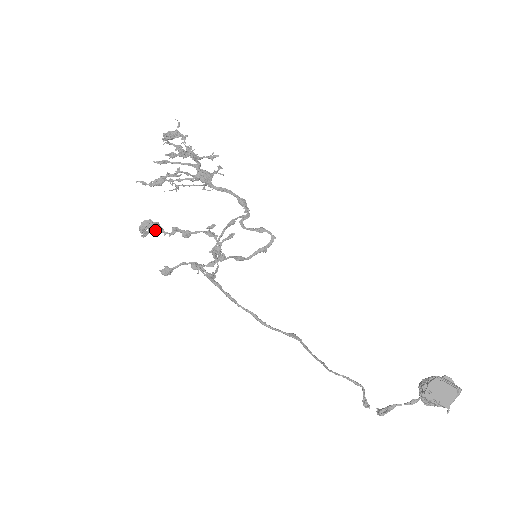
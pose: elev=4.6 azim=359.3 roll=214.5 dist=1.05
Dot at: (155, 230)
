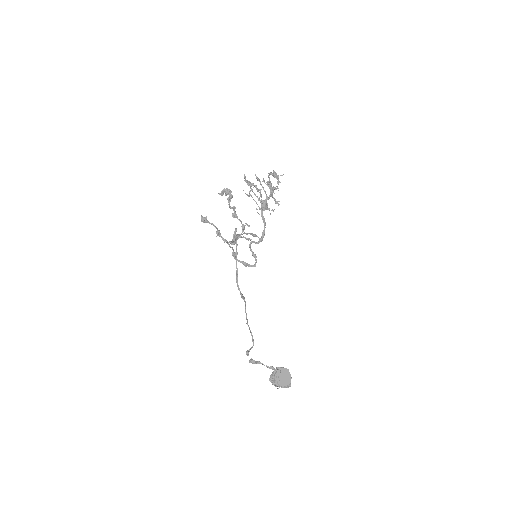
Dot at: (228, 198)
